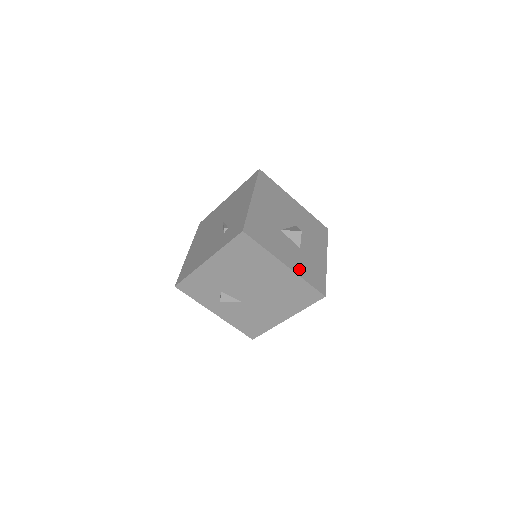
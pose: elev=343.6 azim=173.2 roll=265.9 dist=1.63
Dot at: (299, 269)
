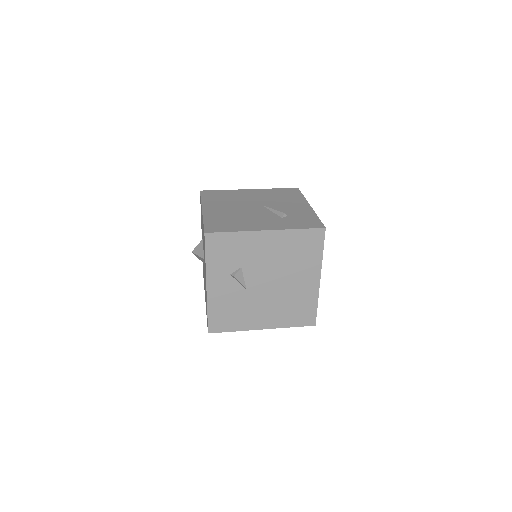
Dot at: occluded
